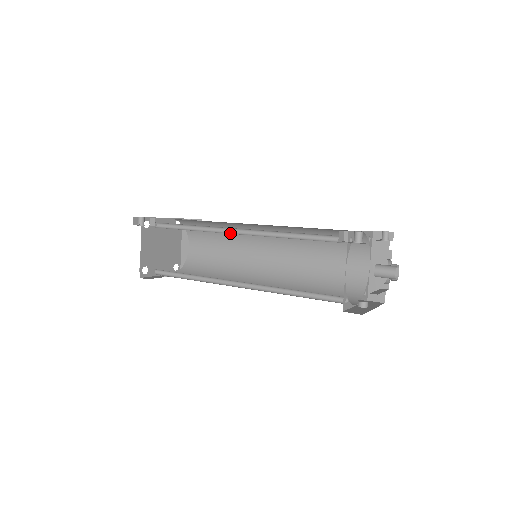
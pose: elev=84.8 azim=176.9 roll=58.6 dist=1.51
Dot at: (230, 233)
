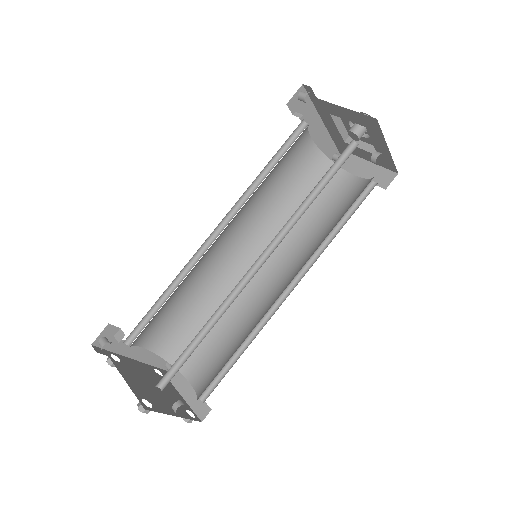
Dot at: (210, 245)
